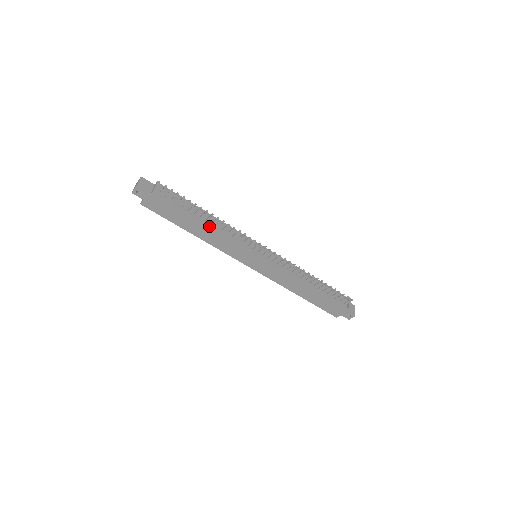
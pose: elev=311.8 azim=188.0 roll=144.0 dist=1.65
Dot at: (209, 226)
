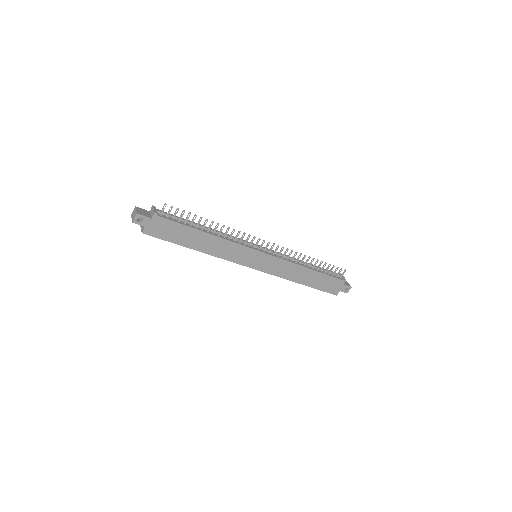
Dot at: (212, 235)
